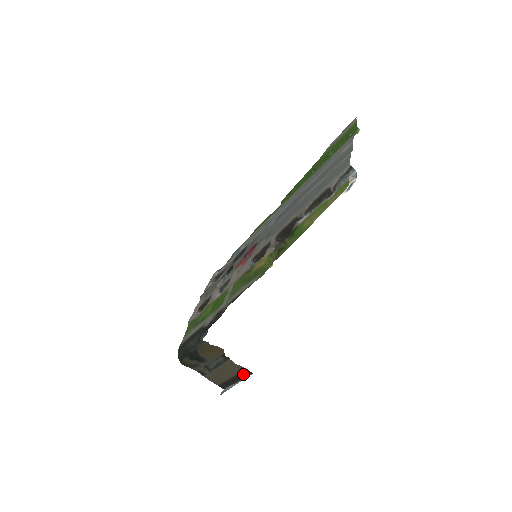
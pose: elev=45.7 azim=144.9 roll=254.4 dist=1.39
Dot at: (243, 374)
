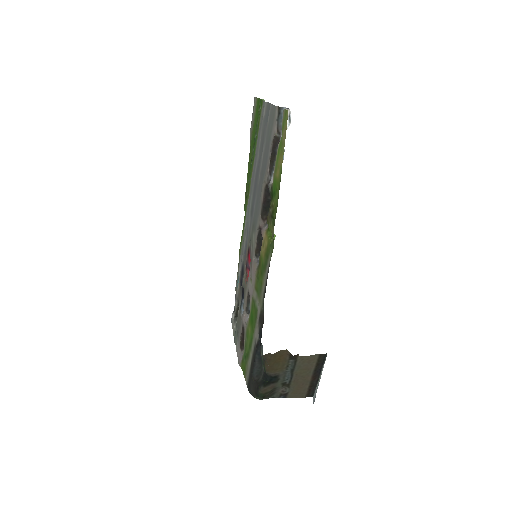
Dot at: (319, 363)
